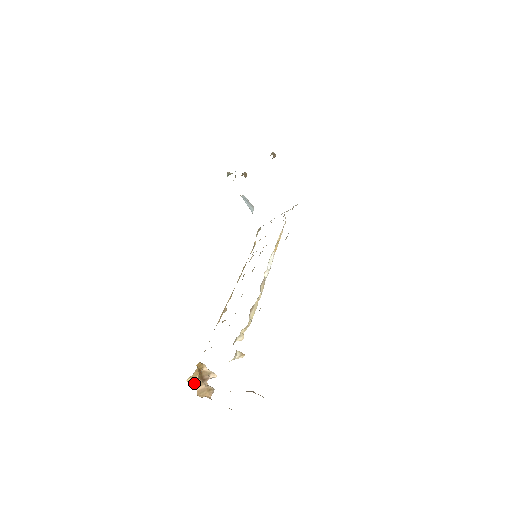
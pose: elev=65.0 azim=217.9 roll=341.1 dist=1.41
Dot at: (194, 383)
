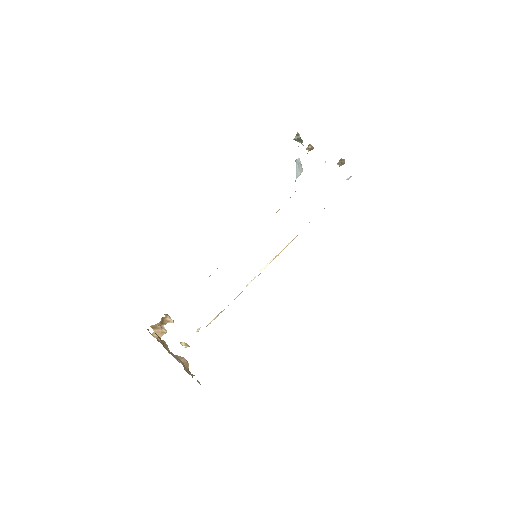
Dot at: (154, 327)
